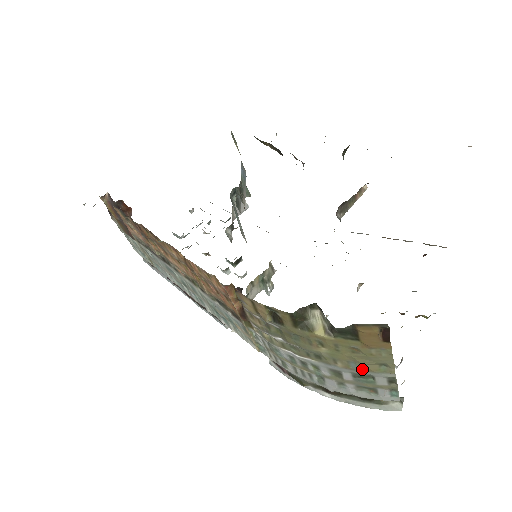
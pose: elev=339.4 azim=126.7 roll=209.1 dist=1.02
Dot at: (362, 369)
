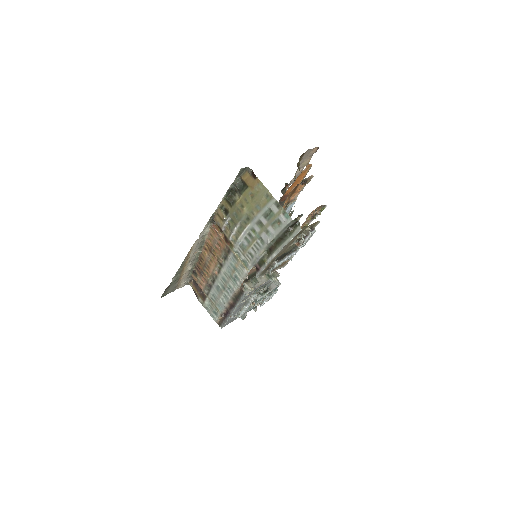
Dot at: (262, 206)
